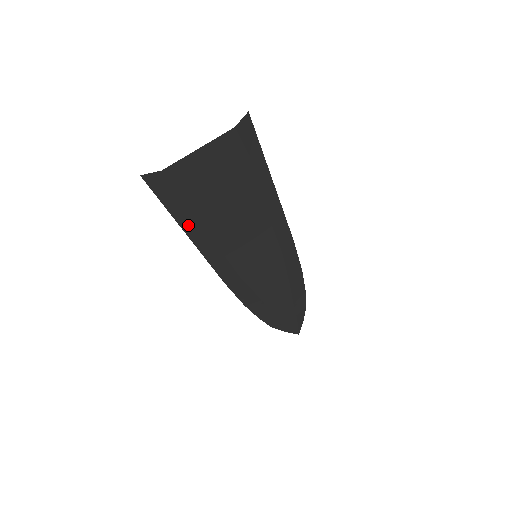
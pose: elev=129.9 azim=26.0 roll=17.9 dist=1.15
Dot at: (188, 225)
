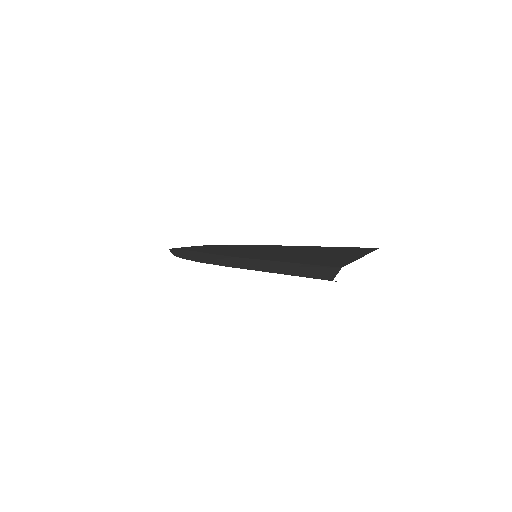
Dot at: occluded
